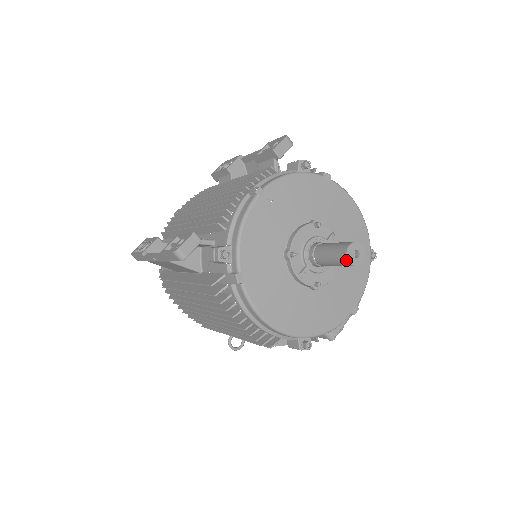
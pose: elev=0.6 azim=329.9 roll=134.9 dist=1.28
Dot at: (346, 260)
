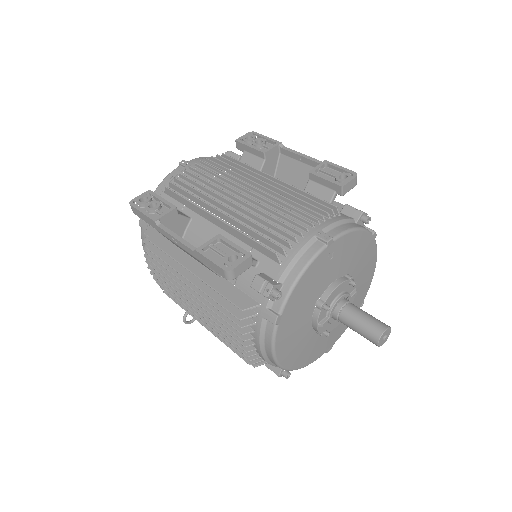
Dot at: (376, 341)
